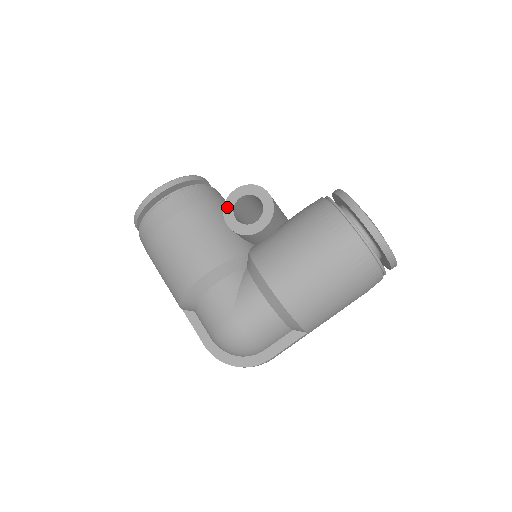
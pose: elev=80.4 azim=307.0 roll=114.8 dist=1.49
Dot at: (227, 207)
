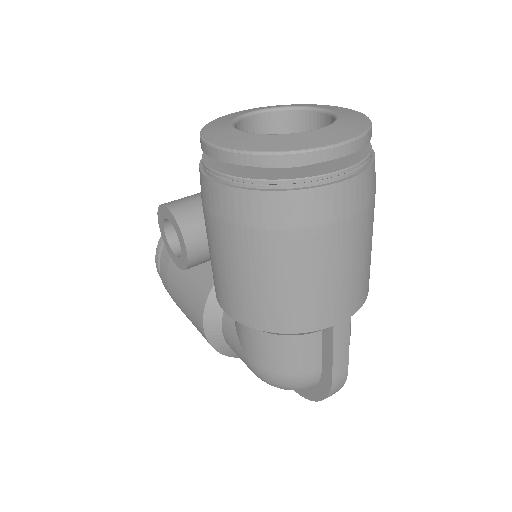
Dot at: (167, 248)
